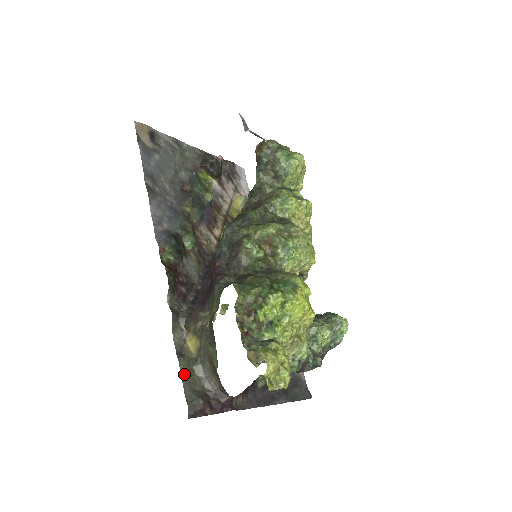
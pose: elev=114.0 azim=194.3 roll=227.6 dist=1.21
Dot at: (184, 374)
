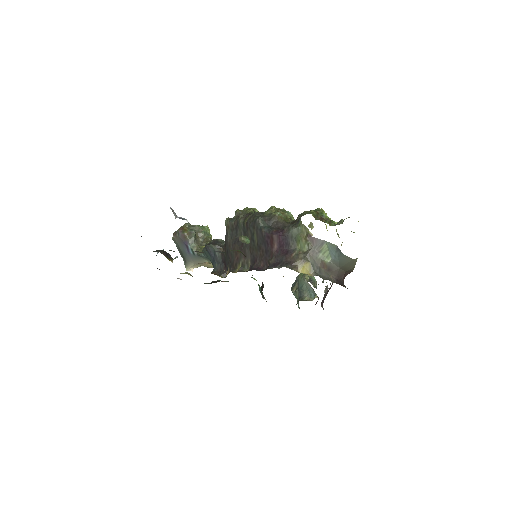
Dot at: occluded
